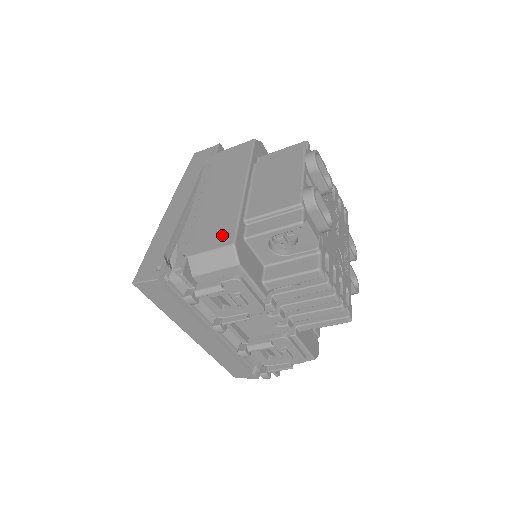
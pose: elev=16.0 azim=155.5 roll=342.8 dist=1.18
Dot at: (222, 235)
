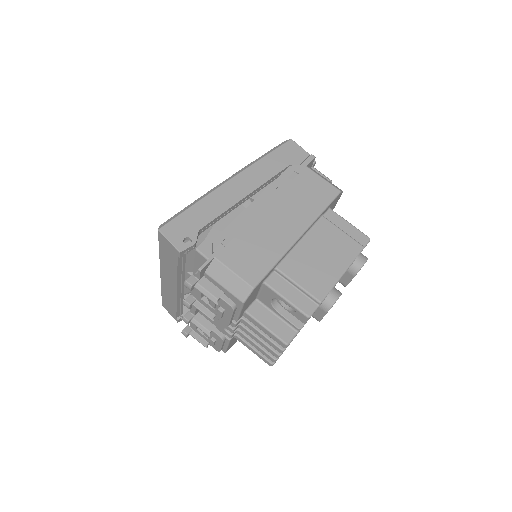
Dot at: (252, 268)
